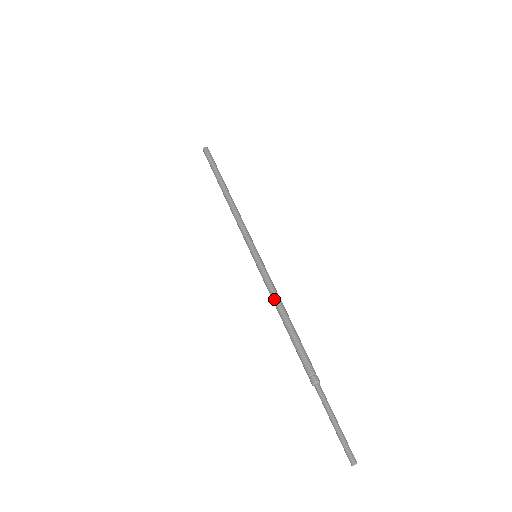
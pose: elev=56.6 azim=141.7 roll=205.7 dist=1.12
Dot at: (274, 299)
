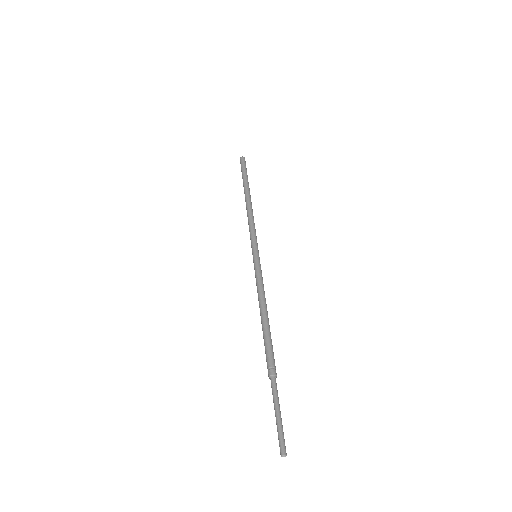
Dot at: (261, 295)
